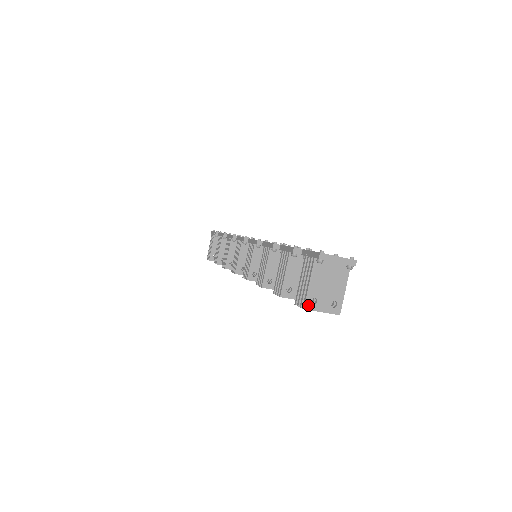
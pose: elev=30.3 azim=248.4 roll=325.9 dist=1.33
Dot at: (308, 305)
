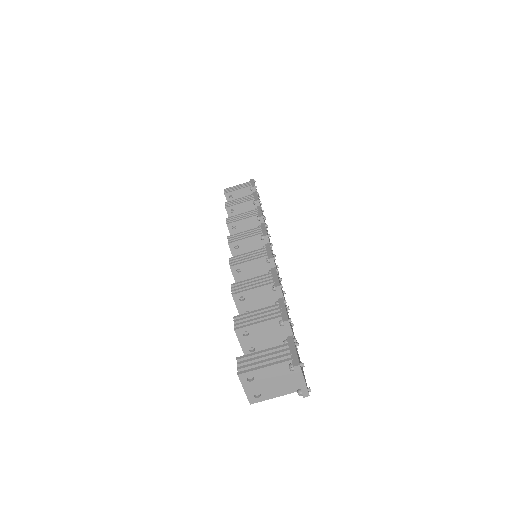
Dot at: (244, 376)
